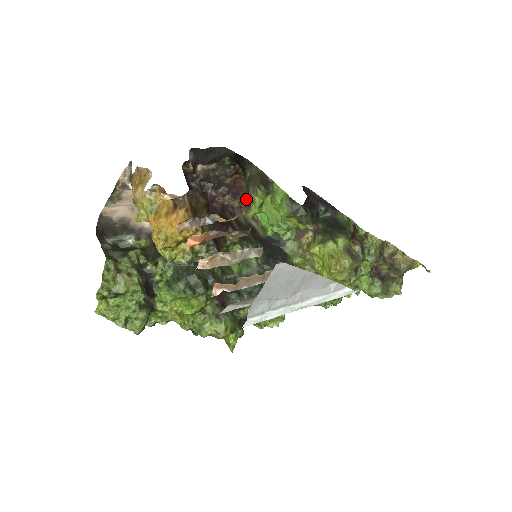
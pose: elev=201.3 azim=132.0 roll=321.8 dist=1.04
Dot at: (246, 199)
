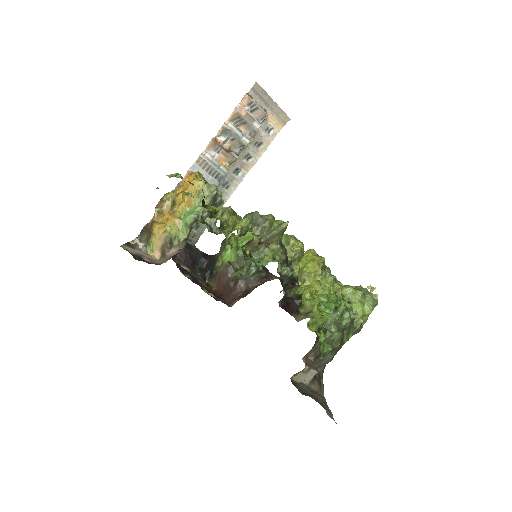
Dot at: (224, 300)
